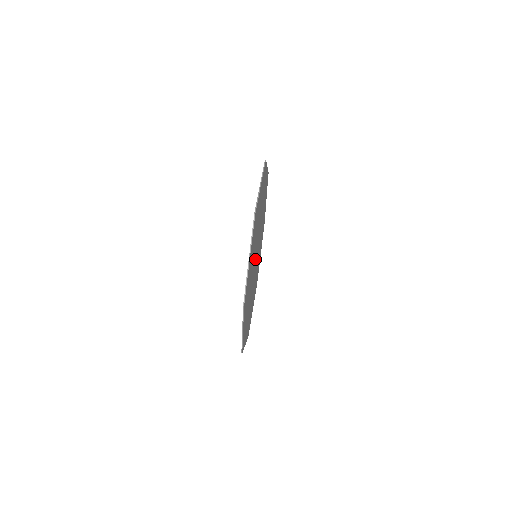
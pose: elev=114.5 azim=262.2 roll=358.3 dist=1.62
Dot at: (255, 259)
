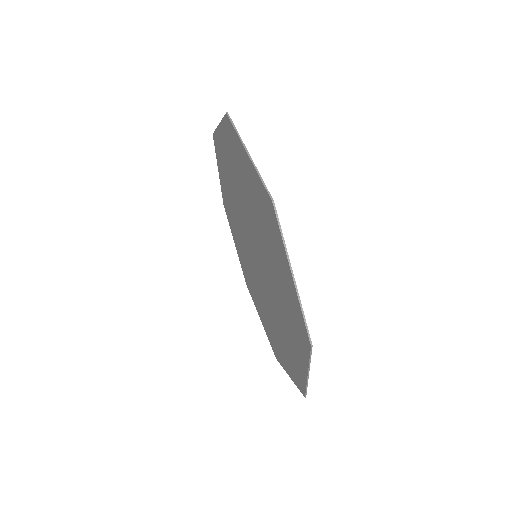
Dot at: (260, 261)
